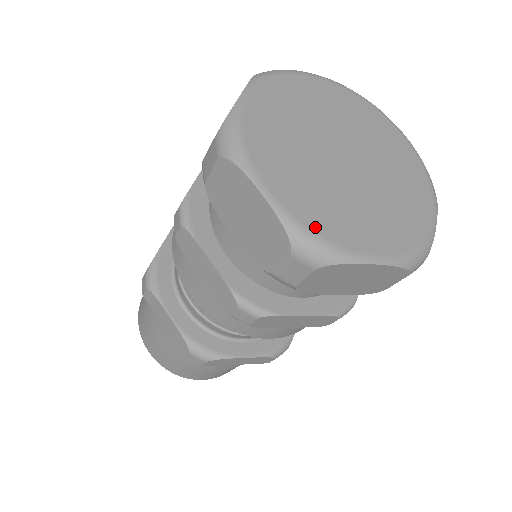
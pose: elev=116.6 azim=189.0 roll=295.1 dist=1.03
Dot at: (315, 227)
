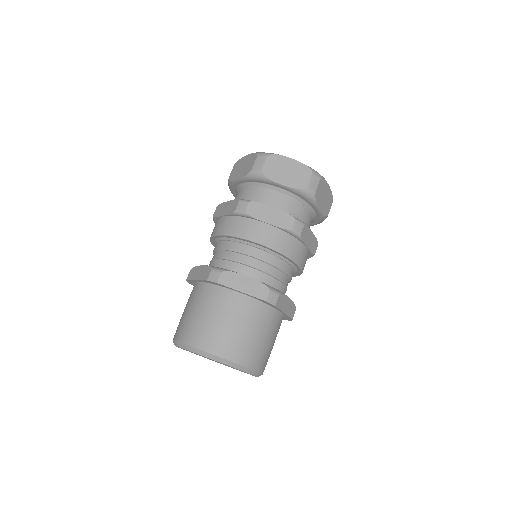
Dot at: occluded
